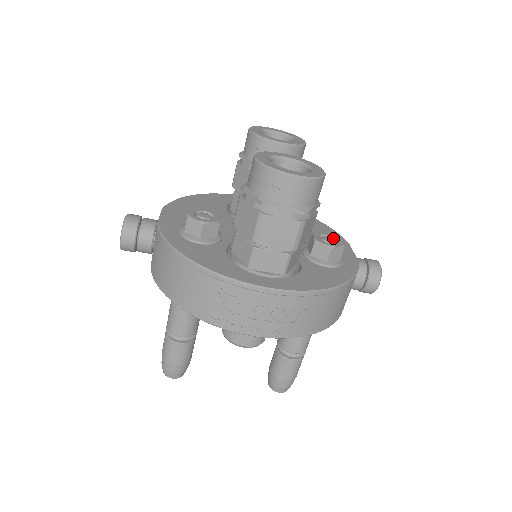
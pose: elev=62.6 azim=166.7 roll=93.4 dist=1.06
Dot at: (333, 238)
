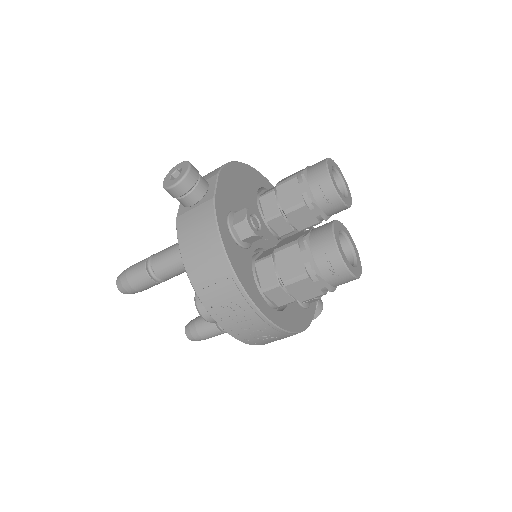
Dot at: occluded
